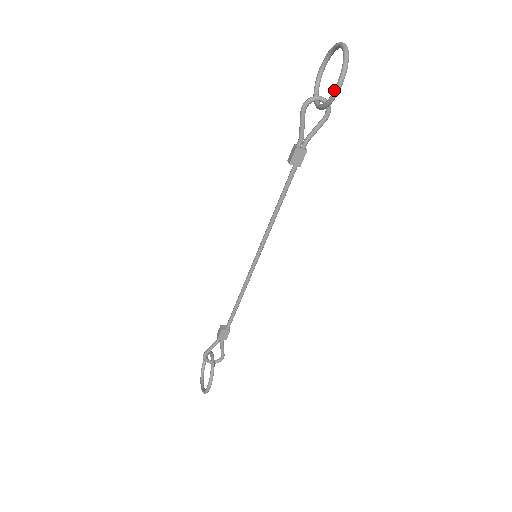
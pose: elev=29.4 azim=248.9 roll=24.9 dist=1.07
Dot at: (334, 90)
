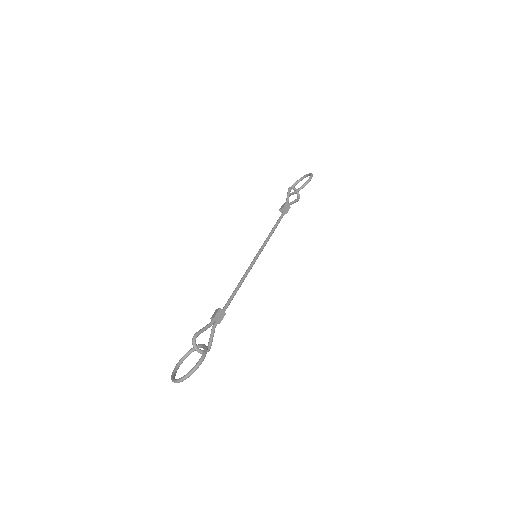
Dot at: (309, 178)
